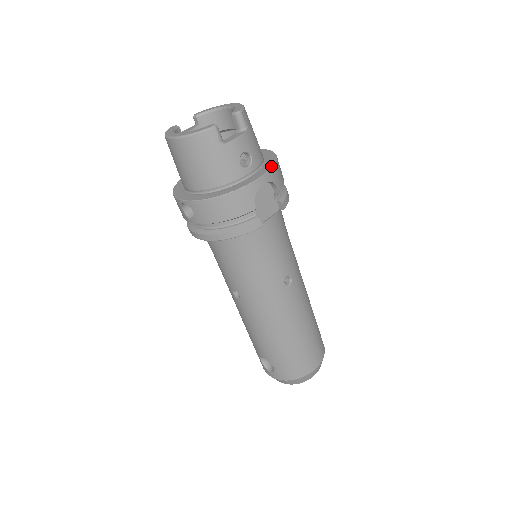
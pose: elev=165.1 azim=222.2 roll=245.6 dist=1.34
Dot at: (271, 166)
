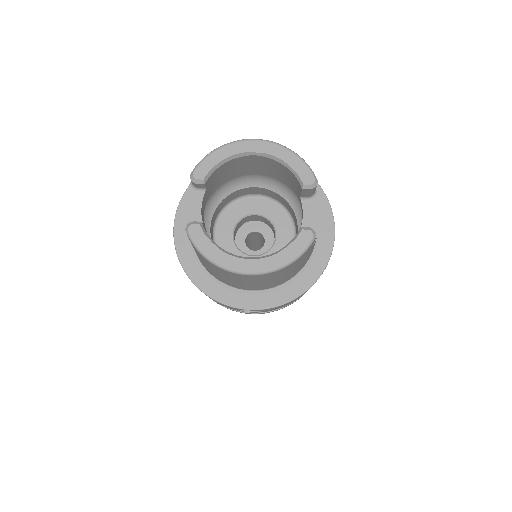
Dot at: (328, 206)
